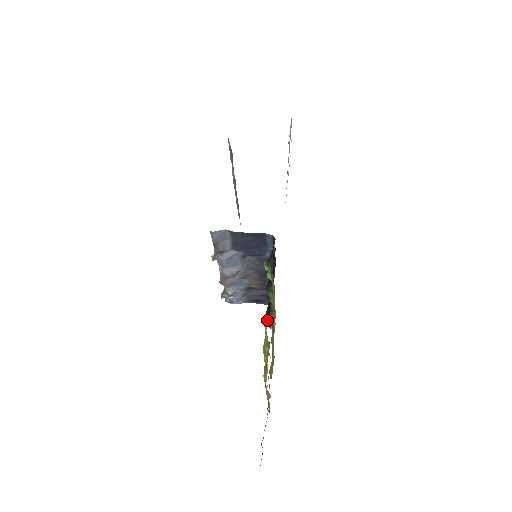
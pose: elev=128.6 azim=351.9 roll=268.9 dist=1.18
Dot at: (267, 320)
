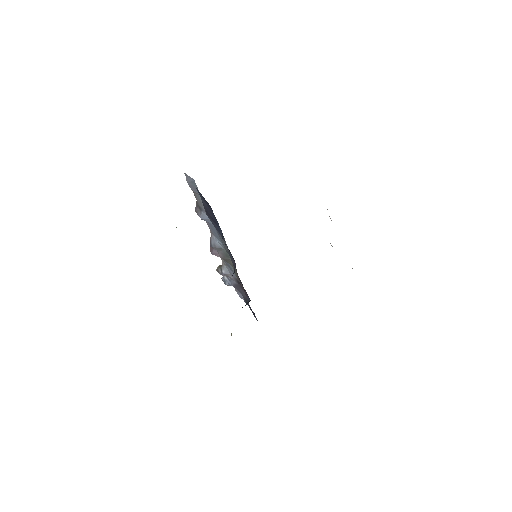
Dot at: occluded
